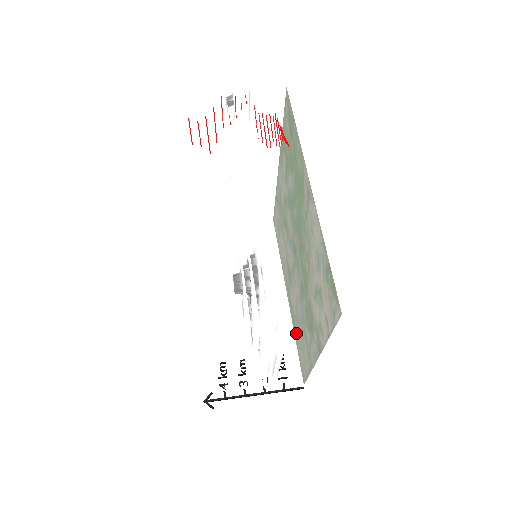
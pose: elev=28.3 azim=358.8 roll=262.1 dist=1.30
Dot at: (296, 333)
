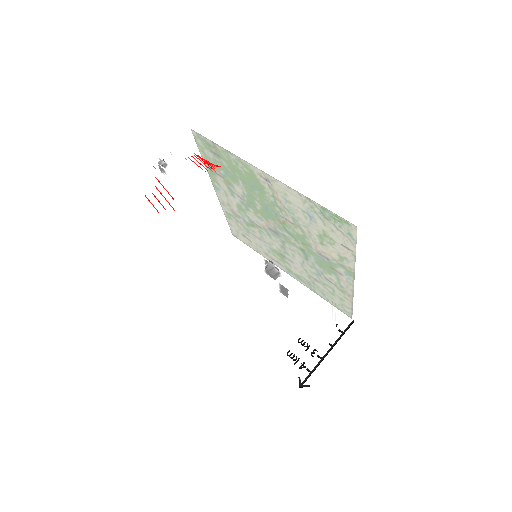
Dot at: occluded
